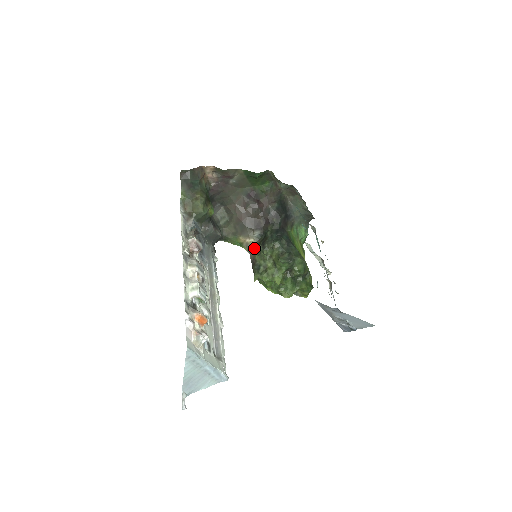
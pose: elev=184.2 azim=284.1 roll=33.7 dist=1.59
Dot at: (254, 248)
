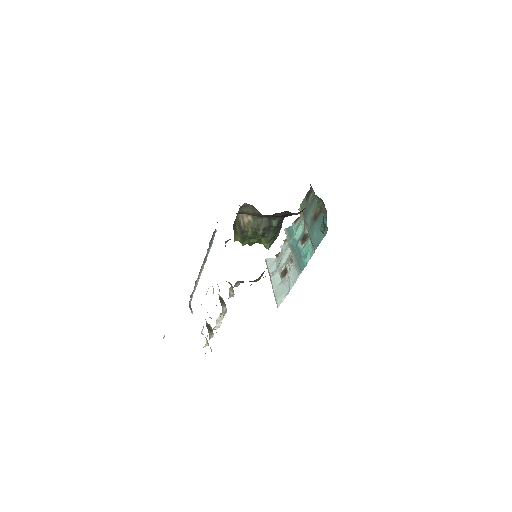
Dot at: (251, 220)
